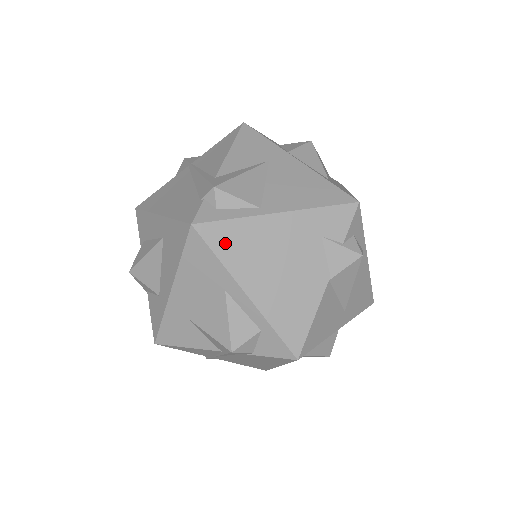
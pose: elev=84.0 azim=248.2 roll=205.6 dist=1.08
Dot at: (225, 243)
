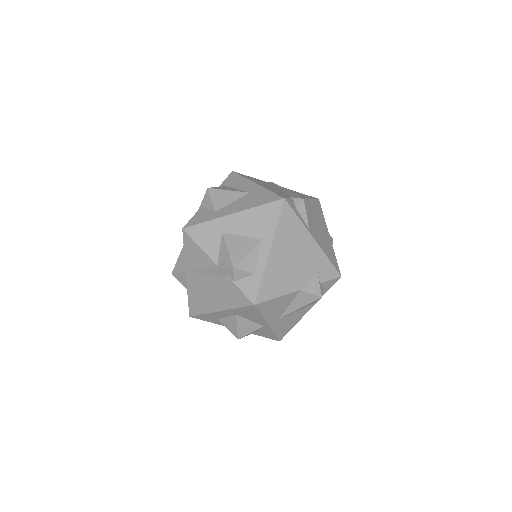
Dot at: (286, 222)
